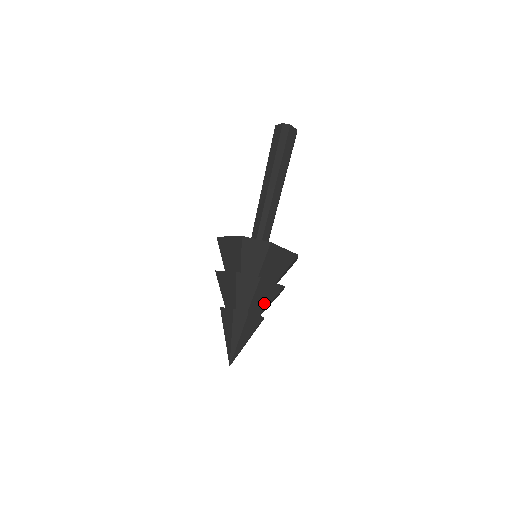
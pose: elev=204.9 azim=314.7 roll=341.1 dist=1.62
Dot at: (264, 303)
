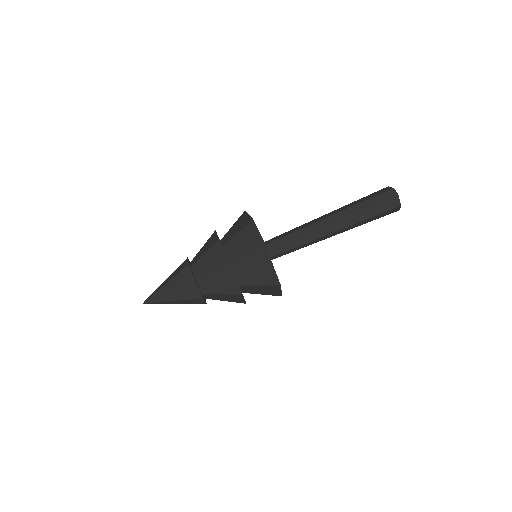
Dot at: occluded
